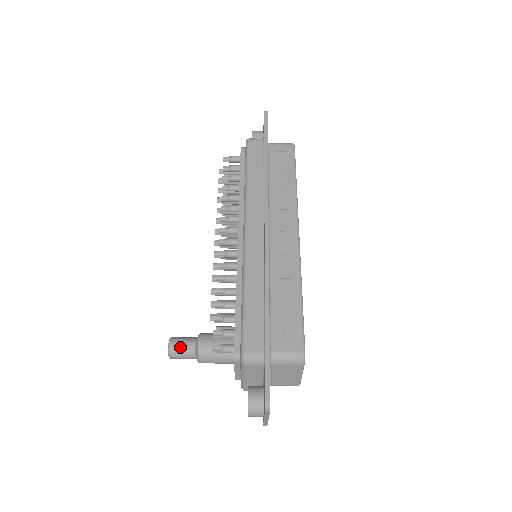
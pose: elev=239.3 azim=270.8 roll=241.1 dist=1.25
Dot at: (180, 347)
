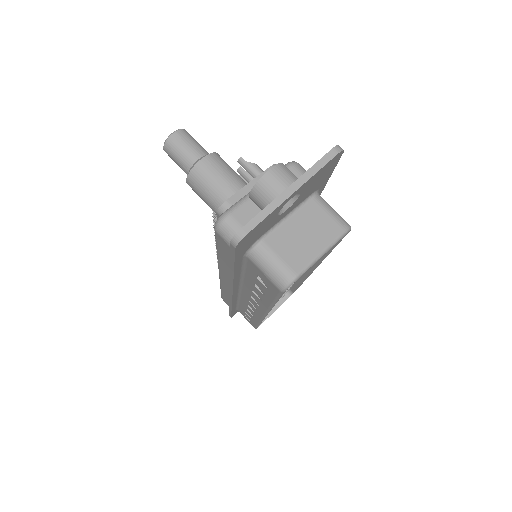
Dot at: occluded
